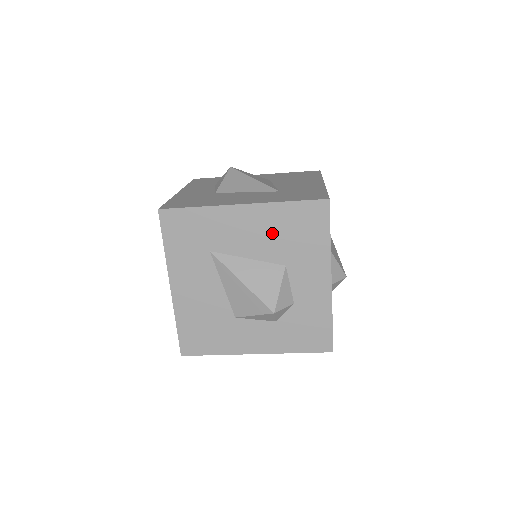
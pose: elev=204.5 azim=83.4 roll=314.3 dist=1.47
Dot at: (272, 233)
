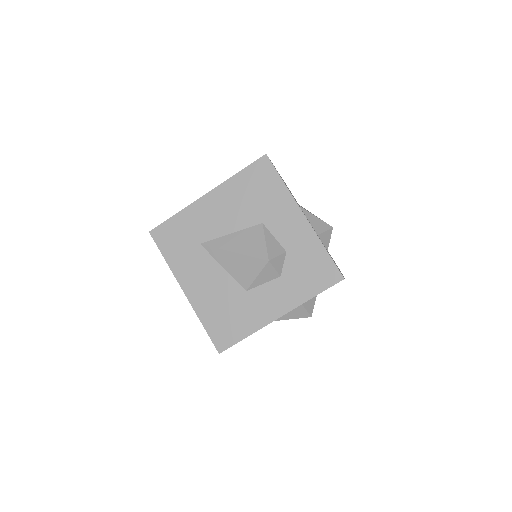
Dot at: (239, 203)
